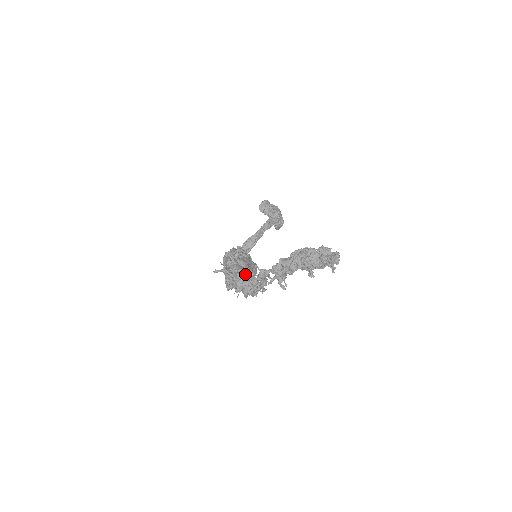
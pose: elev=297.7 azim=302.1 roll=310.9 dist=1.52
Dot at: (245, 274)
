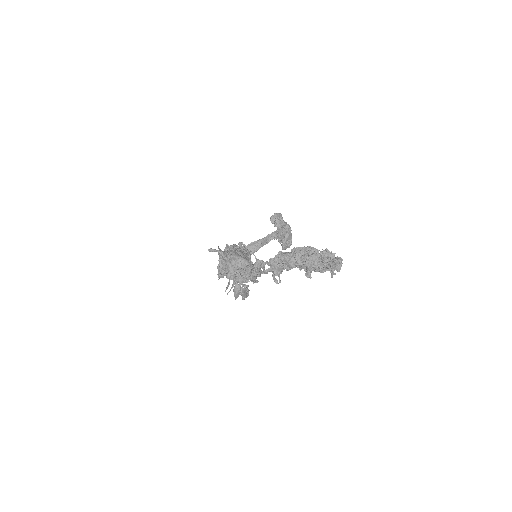
Dot at: (240, 262)
